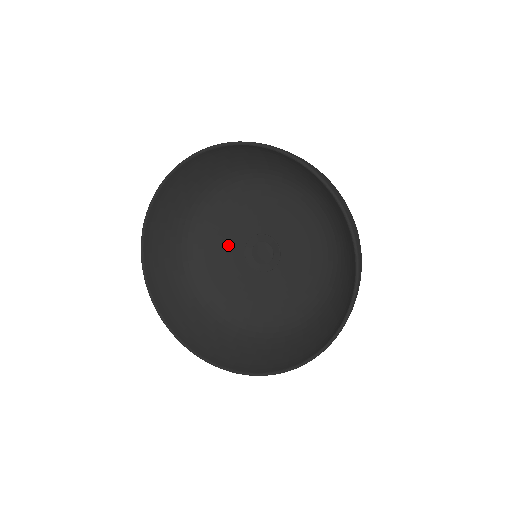
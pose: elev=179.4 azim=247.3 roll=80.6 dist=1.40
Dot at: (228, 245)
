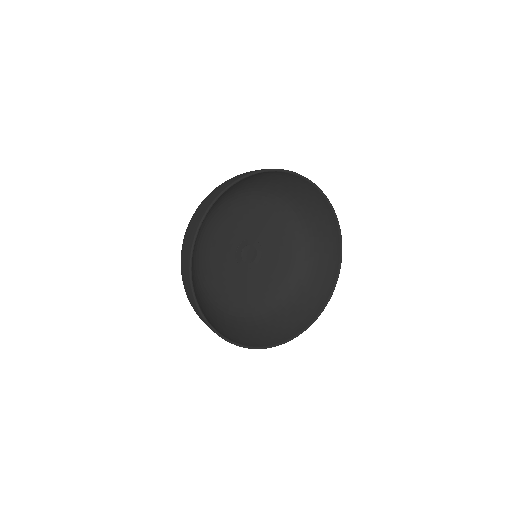
Dot at: (223, 254)
